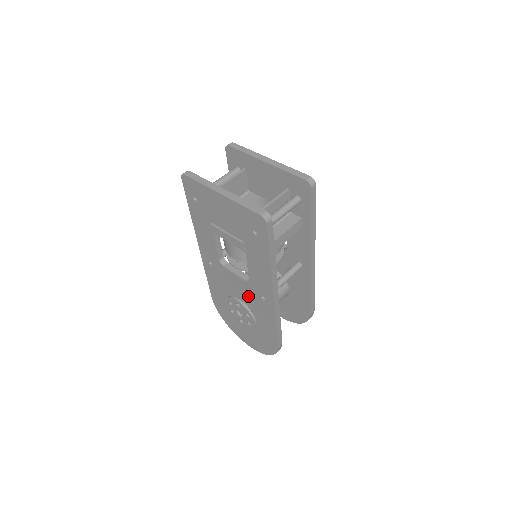
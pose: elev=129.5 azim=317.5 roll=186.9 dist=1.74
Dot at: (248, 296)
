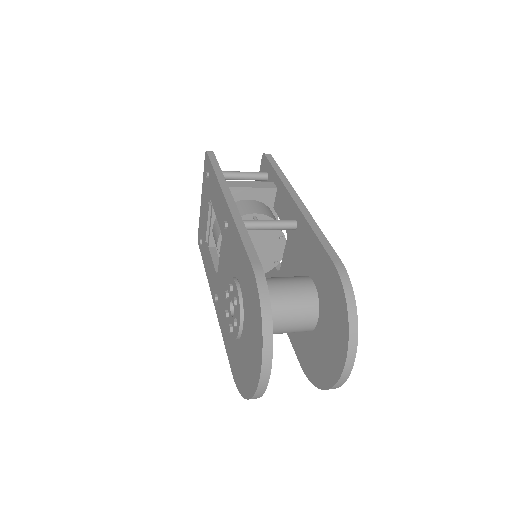
Dot at: (227, 259)
